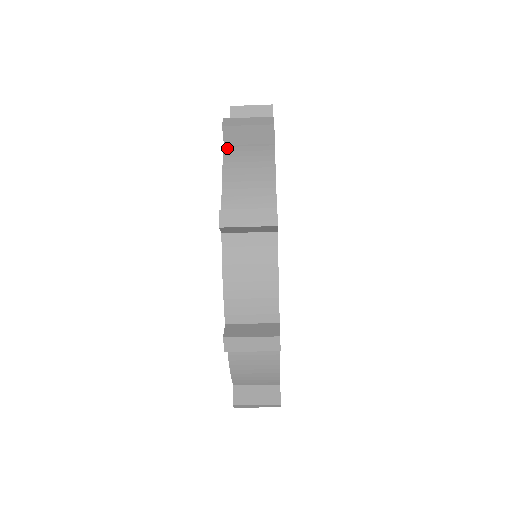
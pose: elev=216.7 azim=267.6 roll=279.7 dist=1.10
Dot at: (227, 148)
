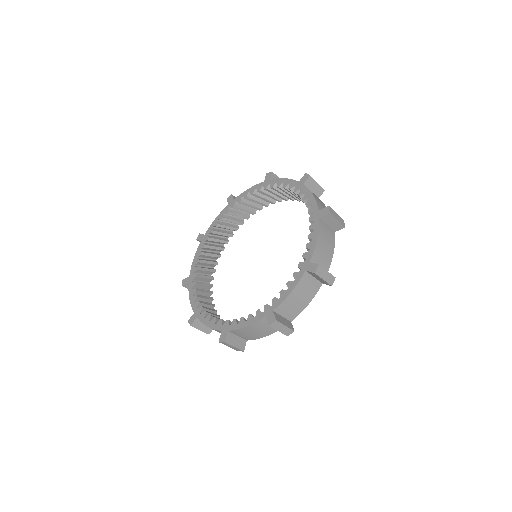
Dot at: (305, 274)
